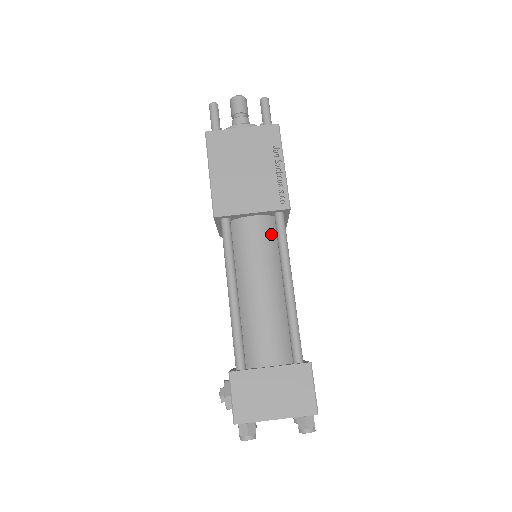
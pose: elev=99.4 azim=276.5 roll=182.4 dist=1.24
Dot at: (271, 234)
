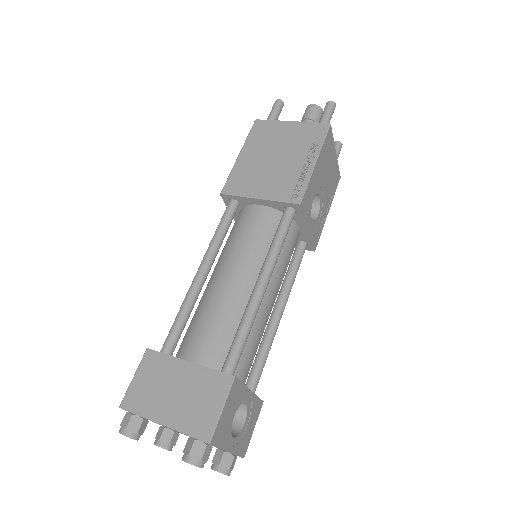
Dot at: (272, 230)
